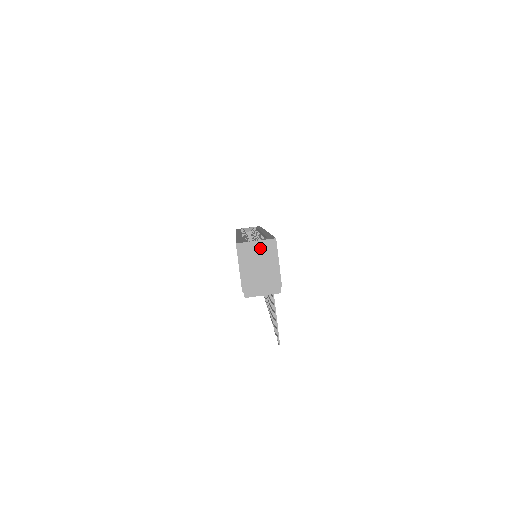
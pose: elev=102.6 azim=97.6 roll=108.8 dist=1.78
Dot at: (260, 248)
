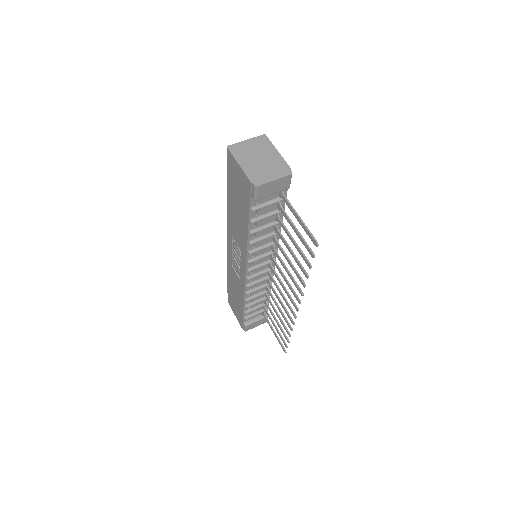
Dot at: (253, 144)
